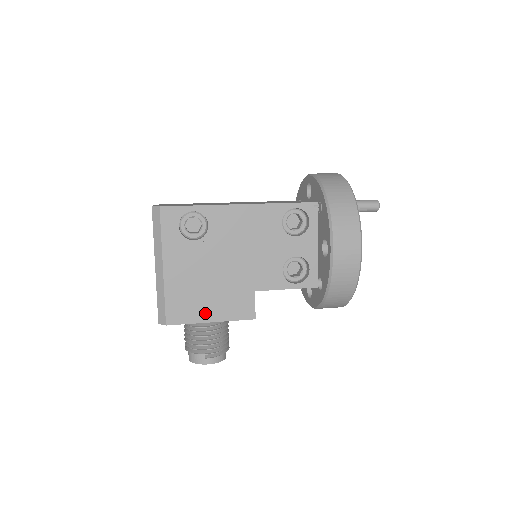
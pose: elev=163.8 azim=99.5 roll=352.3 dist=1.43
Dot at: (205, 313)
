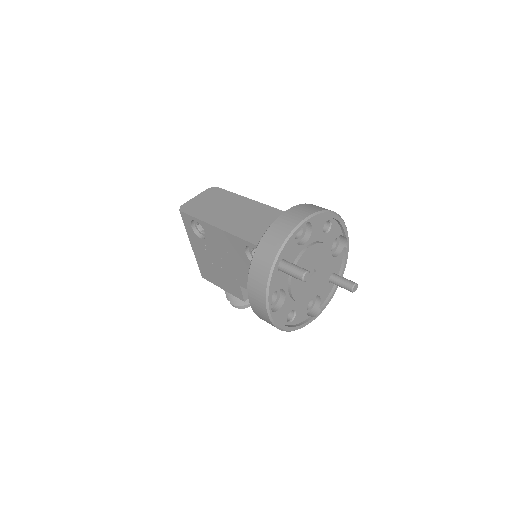
Dot at: (218, 282)
